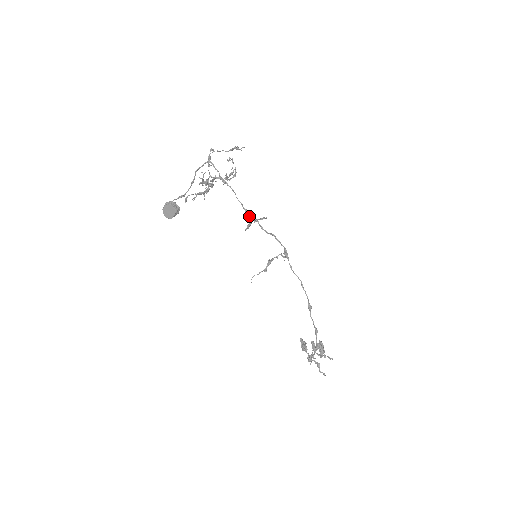
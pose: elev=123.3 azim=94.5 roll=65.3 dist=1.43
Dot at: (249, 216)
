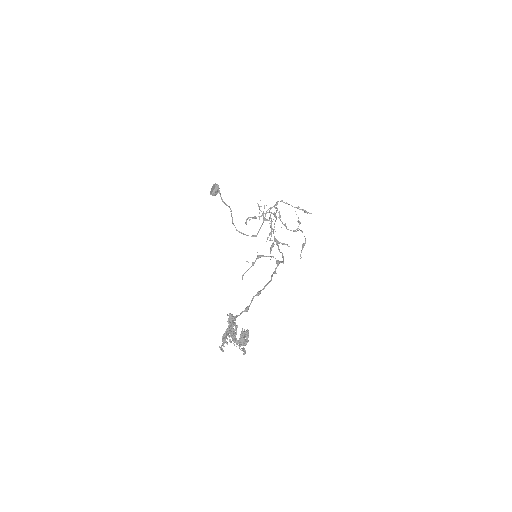
Dot at: (274, 236)
